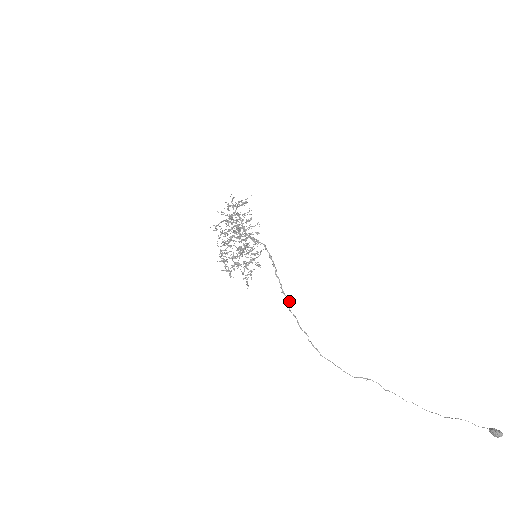
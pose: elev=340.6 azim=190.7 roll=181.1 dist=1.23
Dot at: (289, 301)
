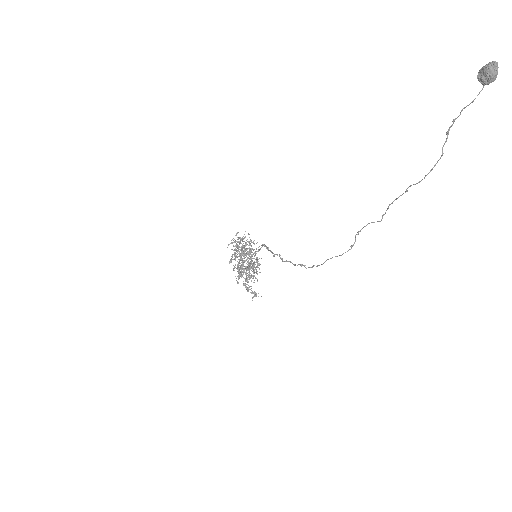
Dot at: (279, 255)
